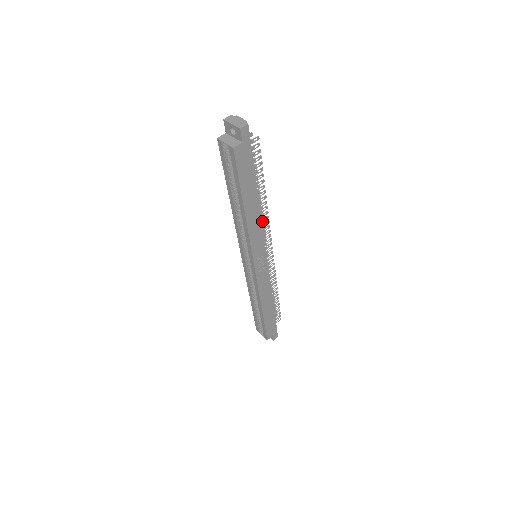
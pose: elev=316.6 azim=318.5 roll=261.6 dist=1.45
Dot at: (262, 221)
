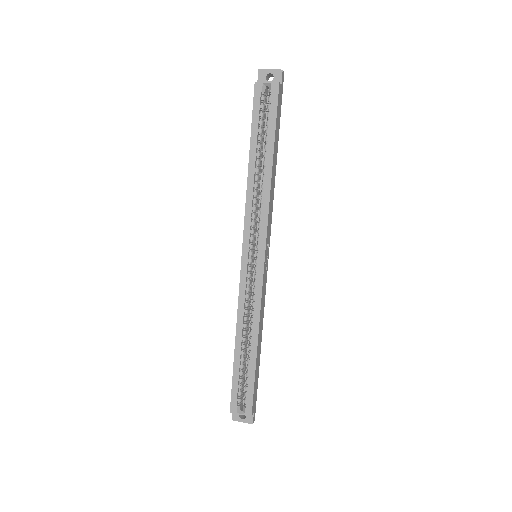
Dot at: occluded
